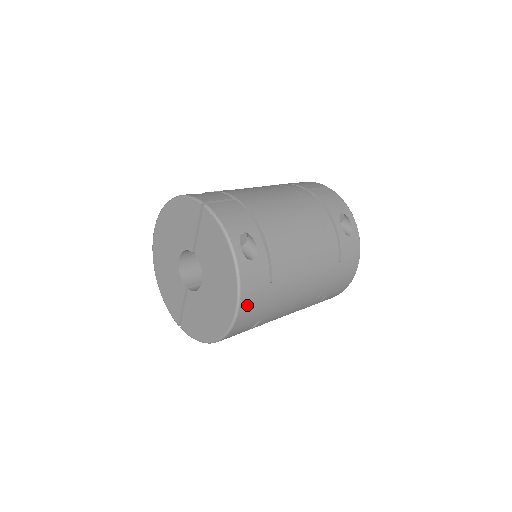
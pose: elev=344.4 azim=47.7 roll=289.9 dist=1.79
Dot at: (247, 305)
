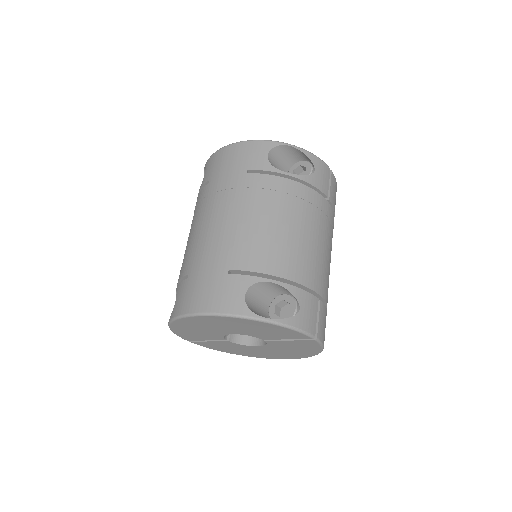
Dot at: occluded
